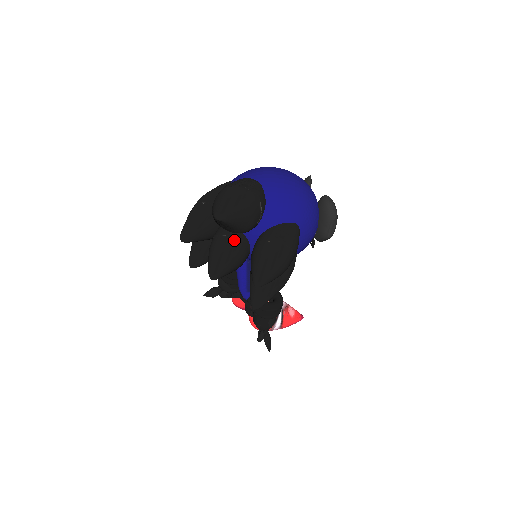
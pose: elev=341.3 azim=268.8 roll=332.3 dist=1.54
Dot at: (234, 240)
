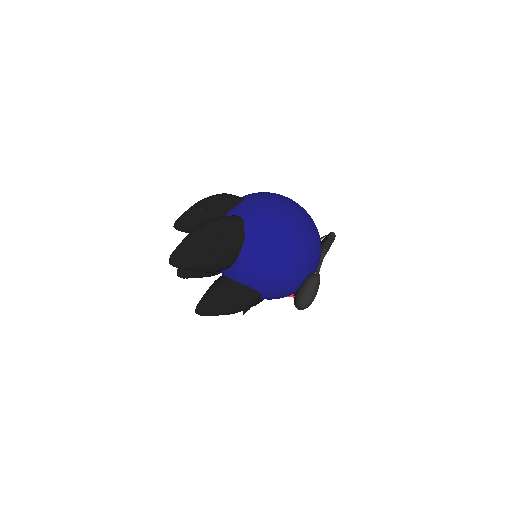
Dot at: occluded
